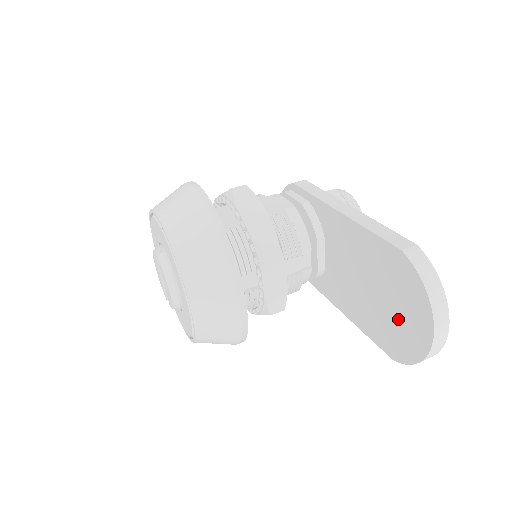
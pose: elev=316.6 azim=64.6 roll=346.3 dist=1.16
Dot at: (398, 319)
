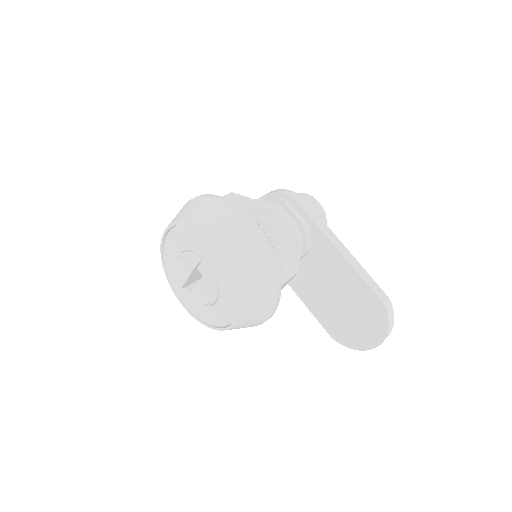
Dot at: (353, 326)
